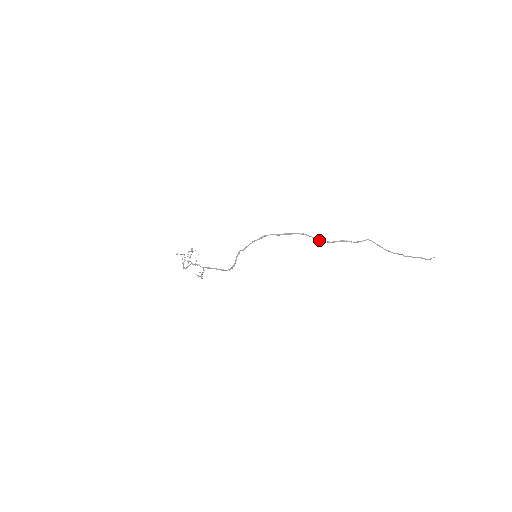
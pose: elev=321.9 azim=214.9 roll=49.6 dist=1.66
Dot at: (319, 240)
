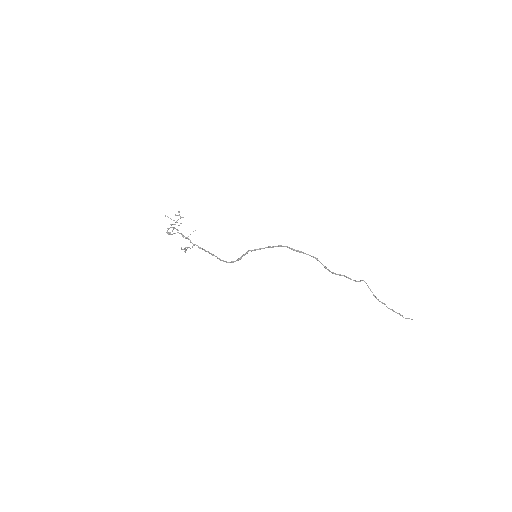
Dot at: (327, 269)
